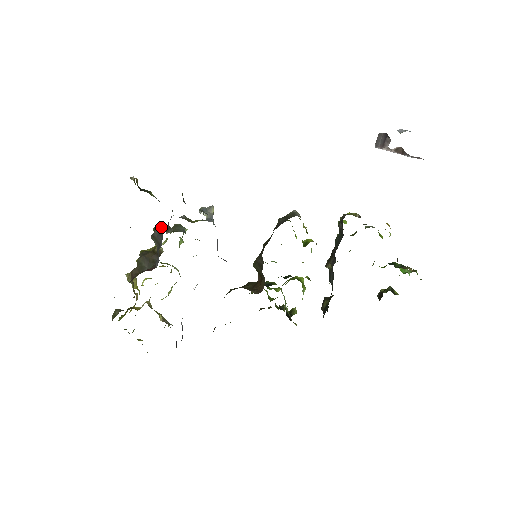
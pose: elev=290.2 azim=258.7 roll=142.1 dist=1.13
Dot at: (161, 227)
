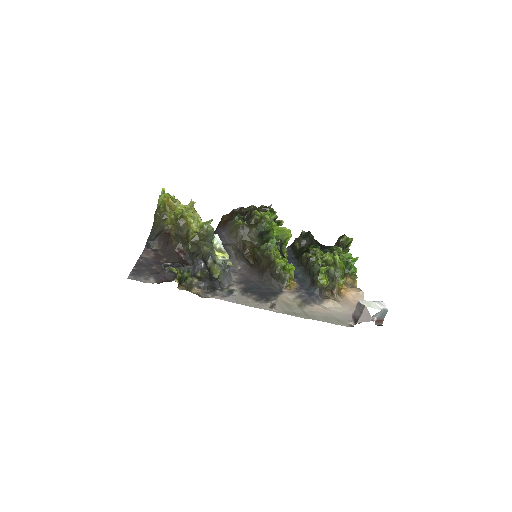
Dot at: (193, 255)
